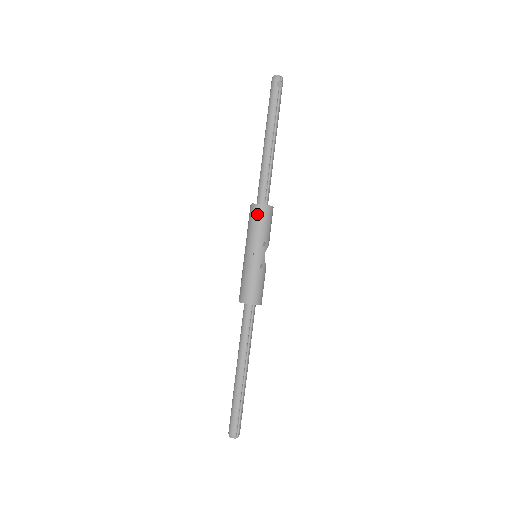
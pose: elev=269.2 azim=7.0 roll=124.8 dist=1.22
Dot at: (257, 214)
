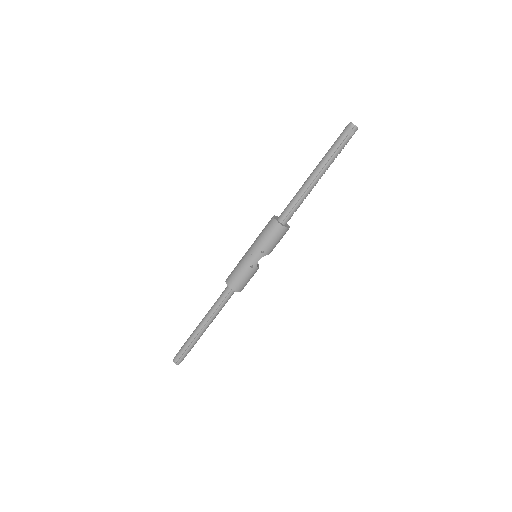
Dot at: (270, 227)
